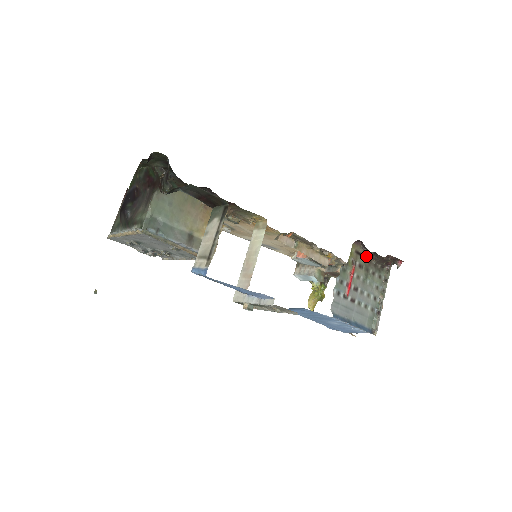
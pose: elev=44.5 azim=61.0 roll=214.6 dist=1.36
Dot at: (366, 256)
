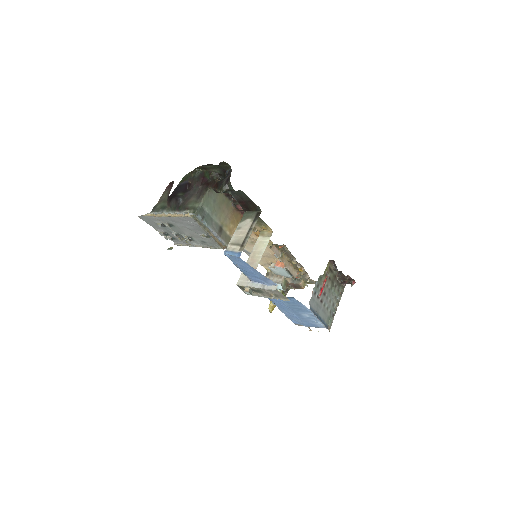
Dot at: (334, 273)
